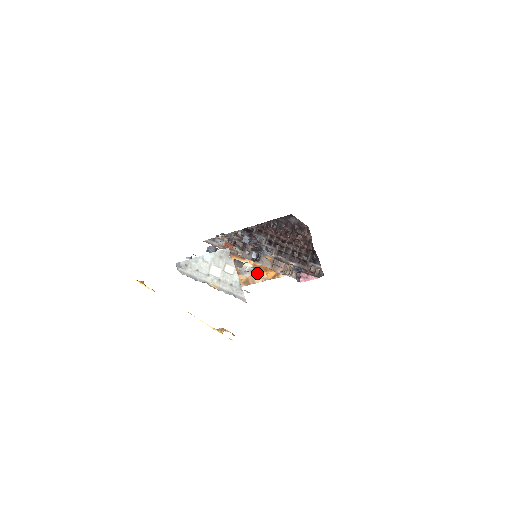
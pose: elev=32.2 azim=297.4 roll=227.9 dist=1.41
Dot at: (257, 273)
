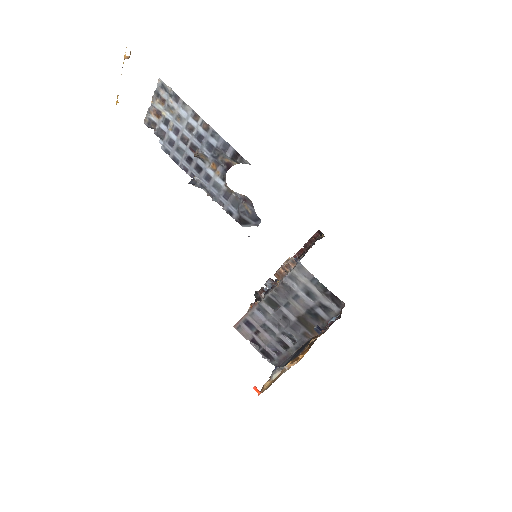
Dot at: occluded
